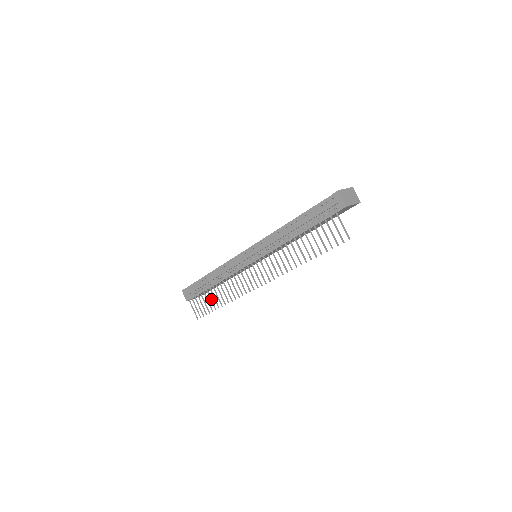
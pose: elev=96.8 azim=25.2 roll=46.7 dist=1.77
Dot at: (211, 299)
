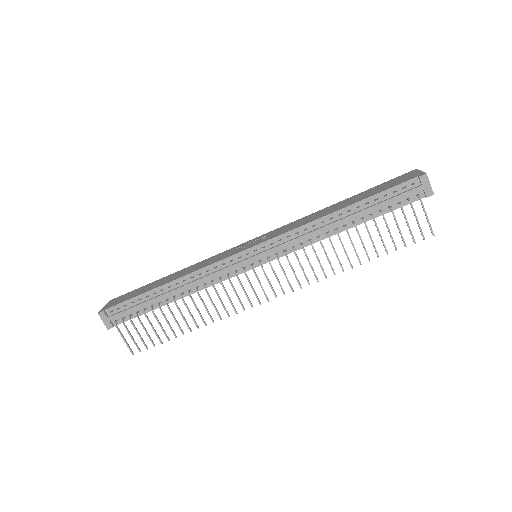
Dot at: (168, 323)
